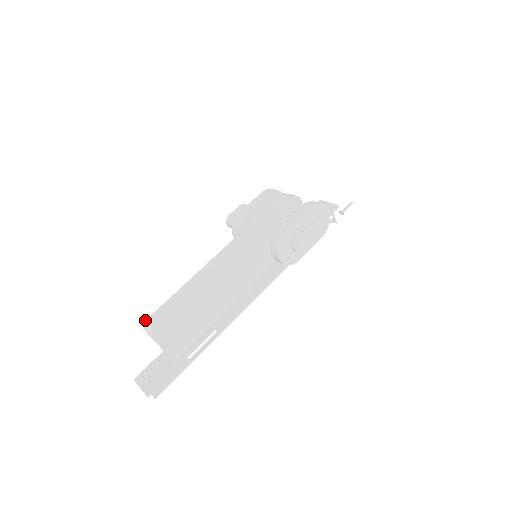
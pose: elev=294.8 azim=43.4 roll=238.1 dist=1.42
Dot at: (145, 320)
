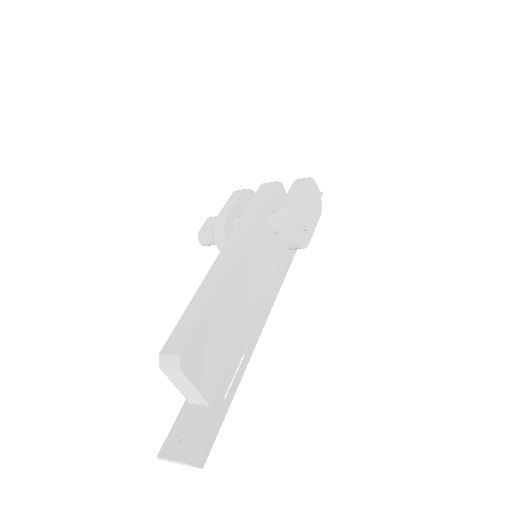
Dot at: (159, 353)
